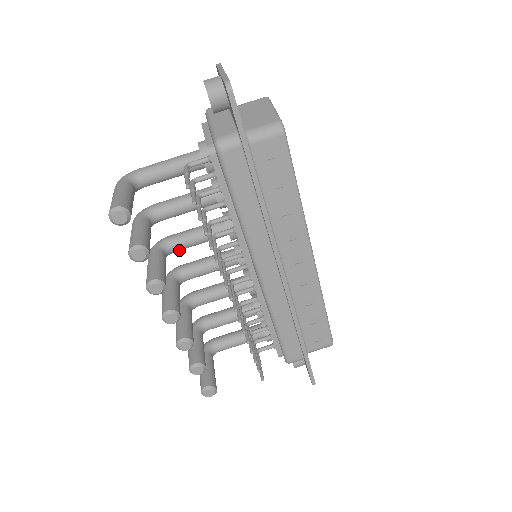
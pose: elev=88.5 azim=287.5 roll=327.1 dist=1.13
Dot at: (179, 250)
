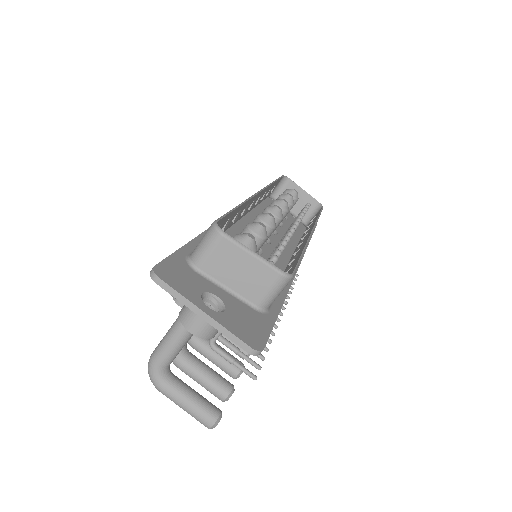
Dot at: occluded
